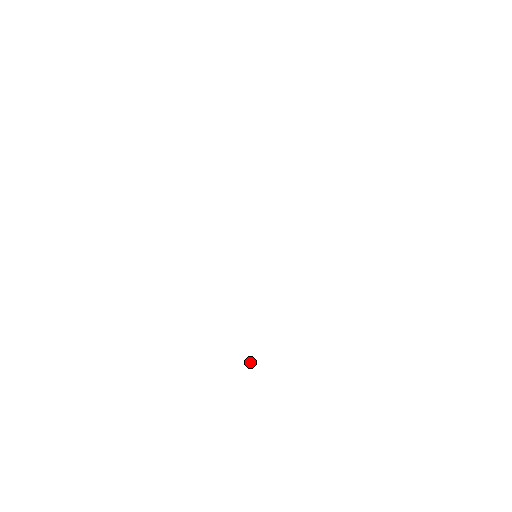
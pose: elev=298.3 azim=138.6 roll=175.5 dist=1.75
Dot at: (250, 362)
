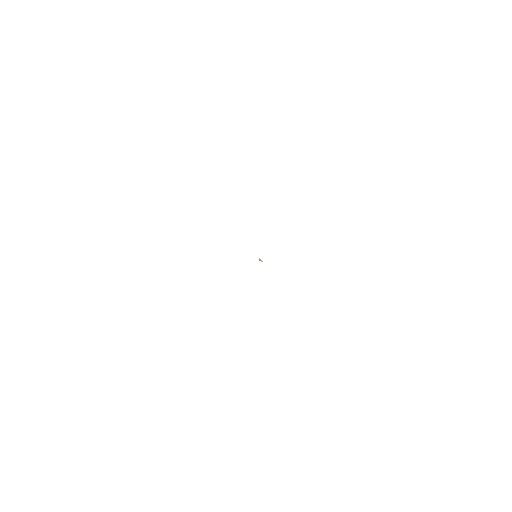
Dot at: (259, 258)
